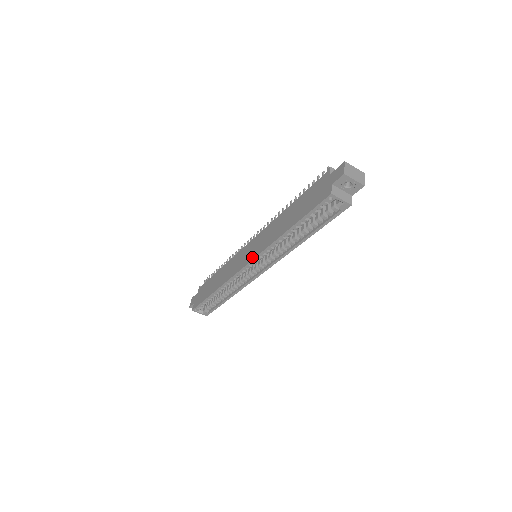
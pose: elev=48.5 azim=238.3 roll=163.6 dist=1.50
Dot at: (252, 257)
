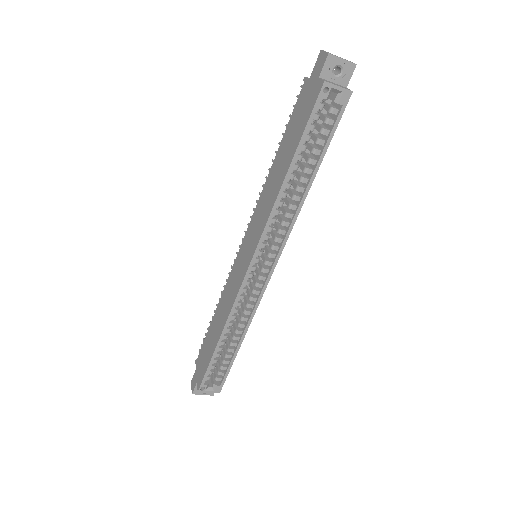
Dot at: (253, 248)
